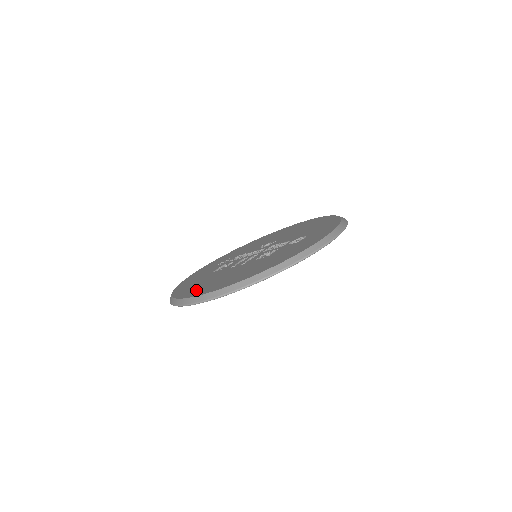
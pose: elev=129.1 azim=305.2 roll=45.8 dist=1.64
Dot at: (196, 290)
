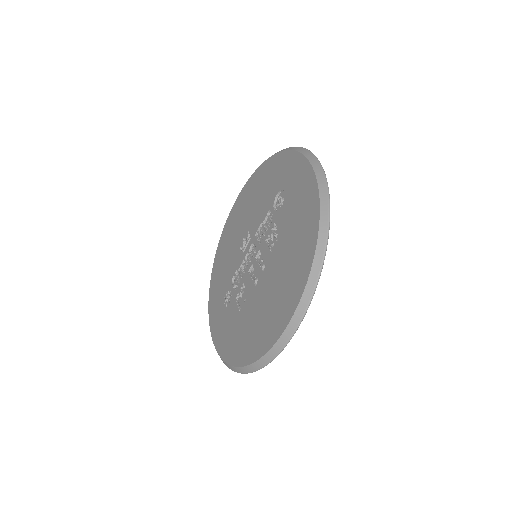
Dot at: (269, 329)
